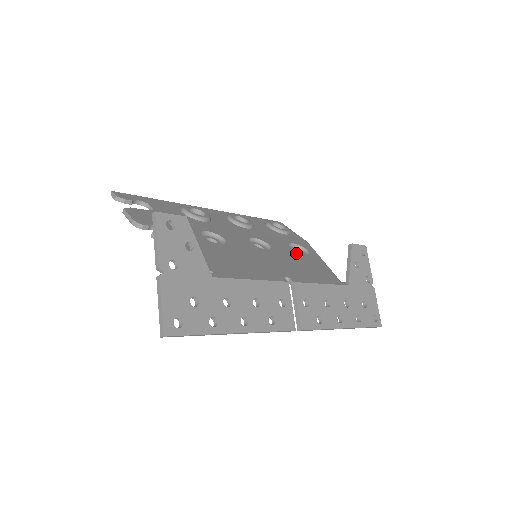
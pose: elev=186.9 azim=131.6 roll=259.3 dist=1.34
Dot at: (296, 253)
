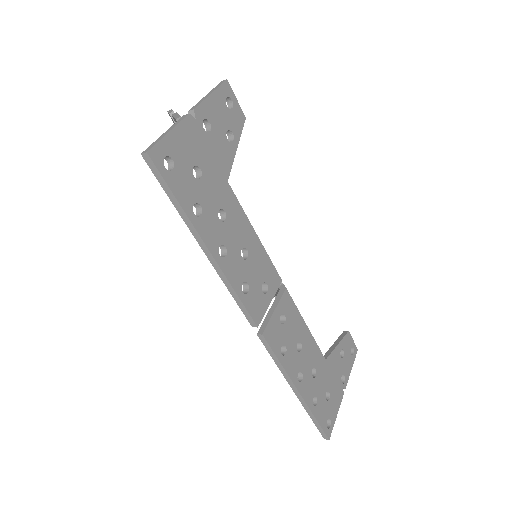
Dot at: occluded
